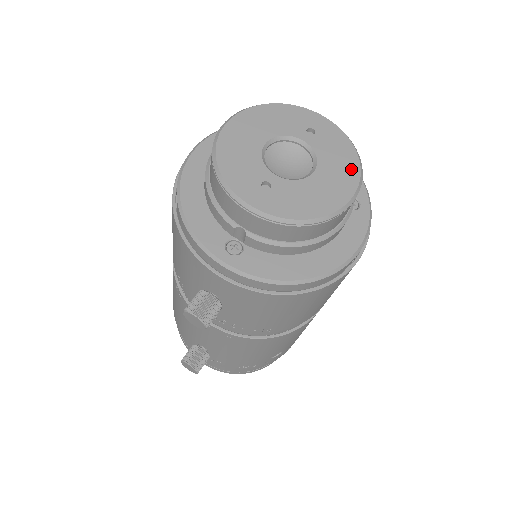
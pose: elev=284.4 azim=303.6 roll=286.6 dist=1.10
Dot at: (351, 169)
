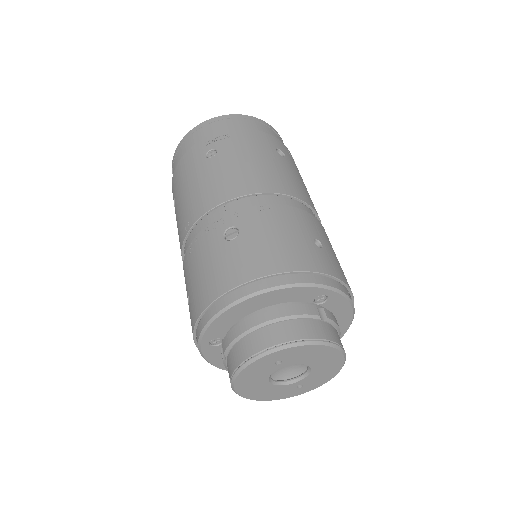
Dot at: (326, 351)
